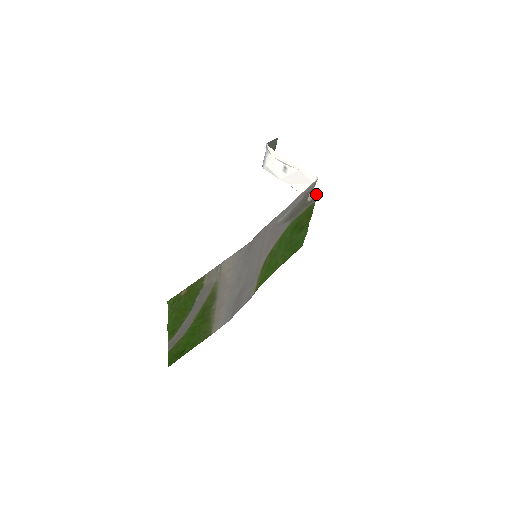
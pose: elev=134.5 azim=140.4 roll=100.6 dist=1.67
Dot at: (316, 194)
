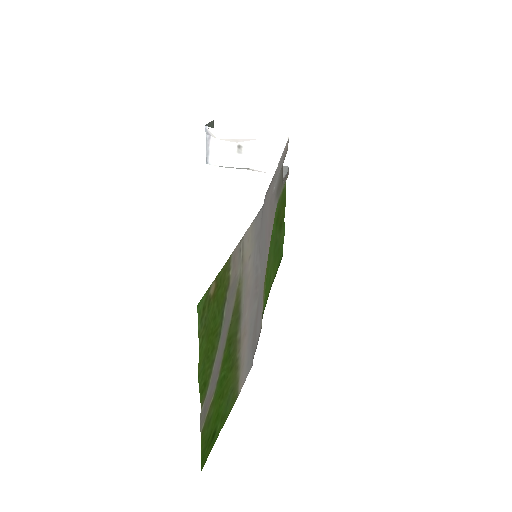
Dot at: (286, 170)
